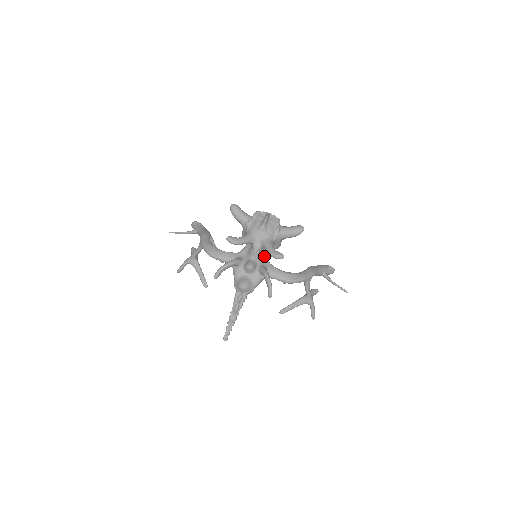
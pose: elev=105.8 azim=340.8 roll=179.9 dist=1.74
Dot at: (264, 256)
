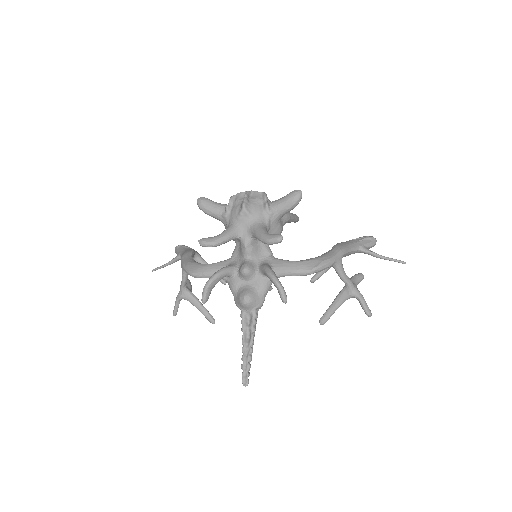
Dot at: (263, 250)
